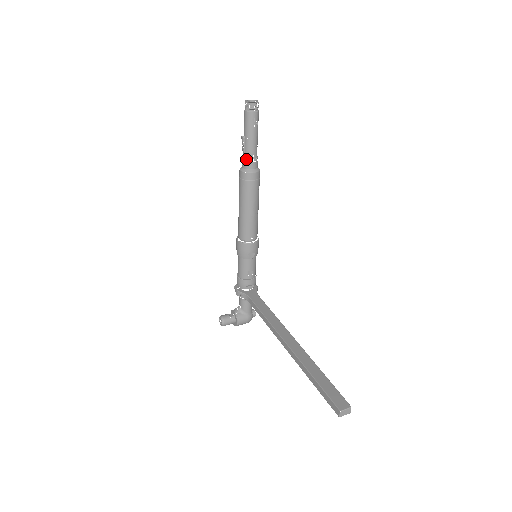
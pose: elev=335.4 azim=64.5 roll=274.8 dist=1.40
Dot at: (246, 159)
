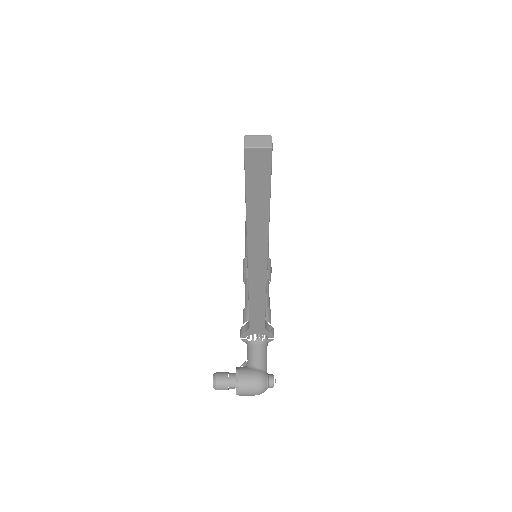
Dot at: occluded
